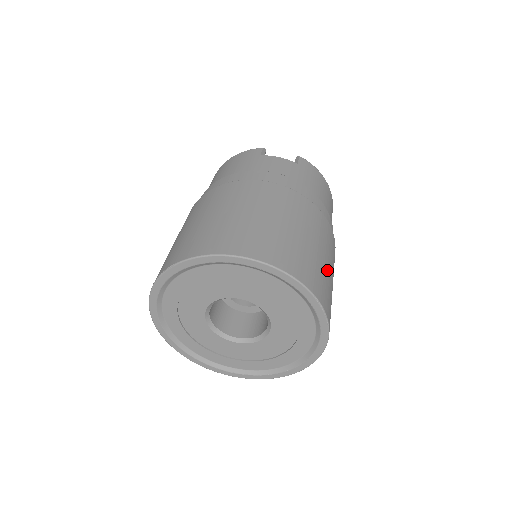
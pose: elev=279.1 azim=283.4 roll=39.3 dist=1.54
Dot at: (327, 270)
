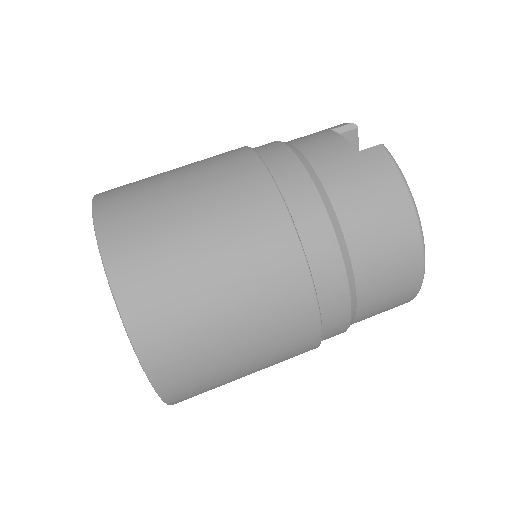
Dot at: (202, 290)
